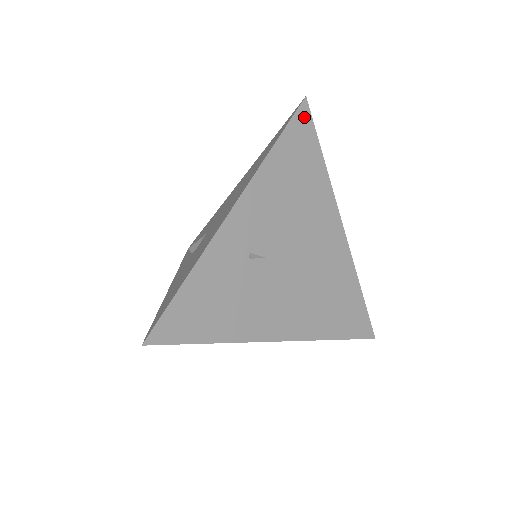
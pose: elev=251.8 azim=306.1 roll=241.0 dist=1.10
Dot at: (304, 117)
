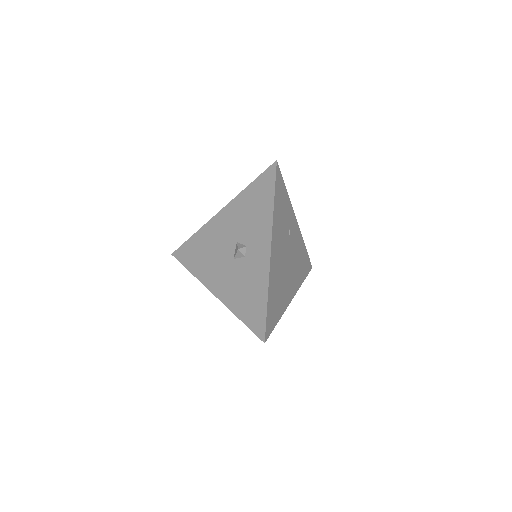
Dot at: (310, 267)
